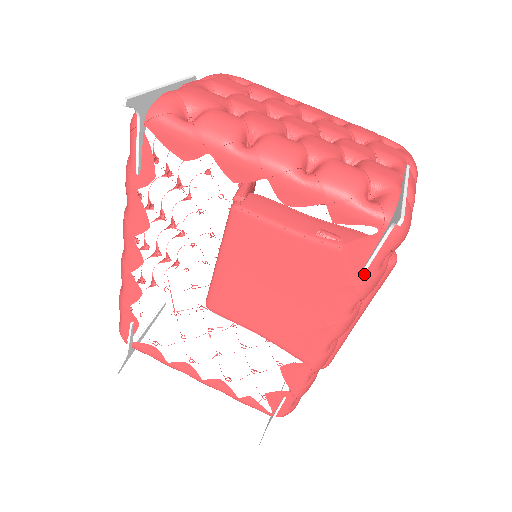
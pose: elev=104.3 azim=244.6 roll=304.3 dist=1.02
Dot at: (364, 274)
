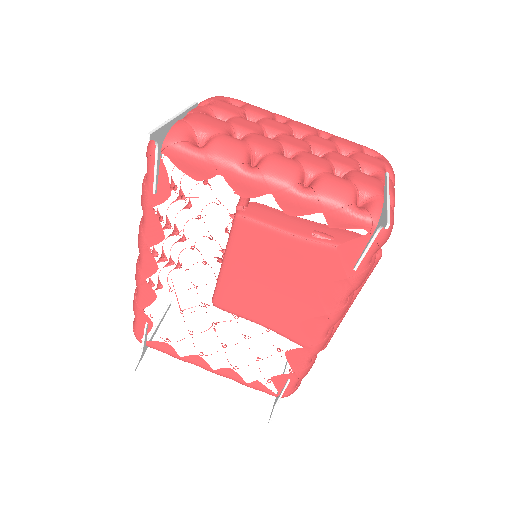
Dot at: (357, 269)
